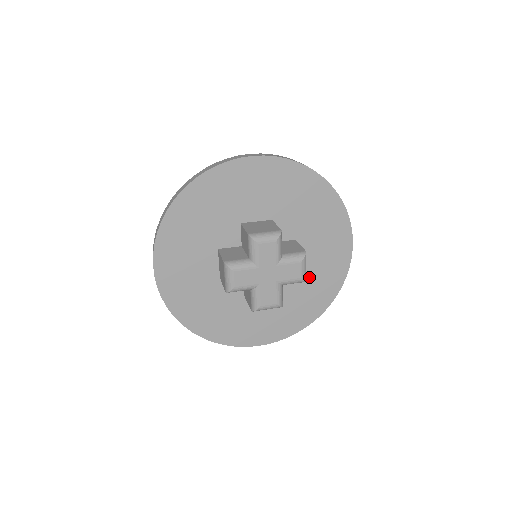
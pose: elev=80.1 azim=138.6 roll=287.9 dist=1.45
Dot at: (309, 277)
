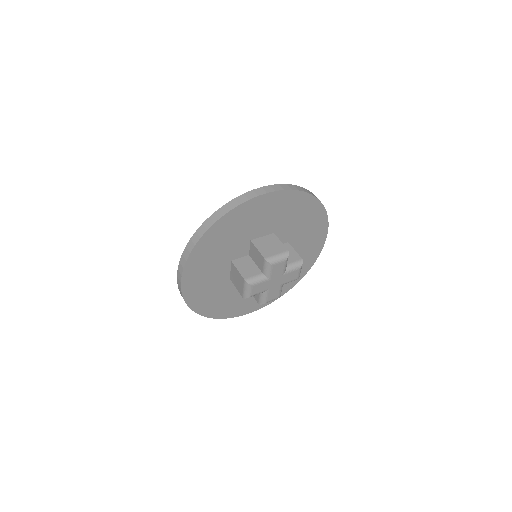
Dot at: occluded
